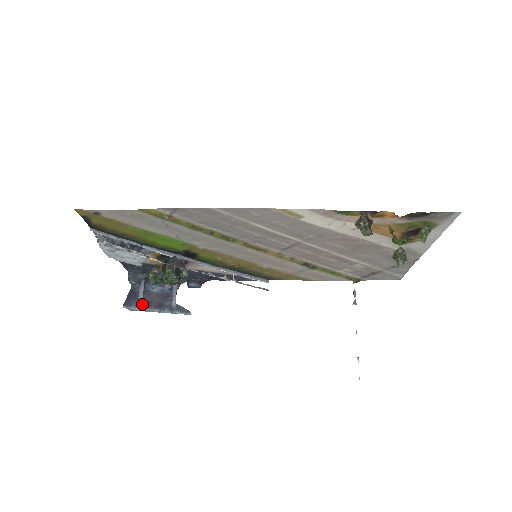
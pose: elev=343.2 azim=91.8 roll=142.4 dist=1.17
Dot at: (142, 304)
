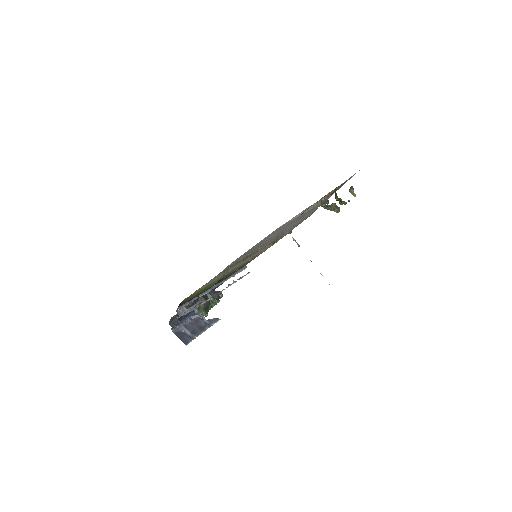
Dot at: (192, 335)
